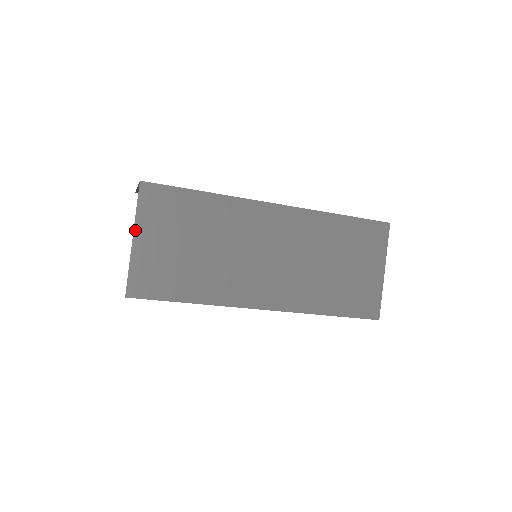
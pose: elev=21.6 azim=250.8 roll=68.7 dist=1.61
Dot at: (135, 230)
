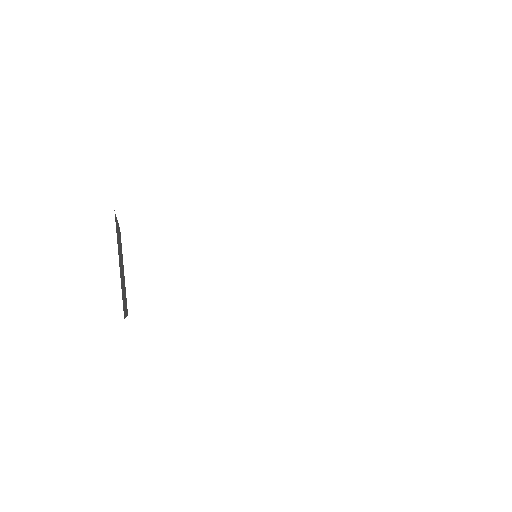
Dot at: occluded
